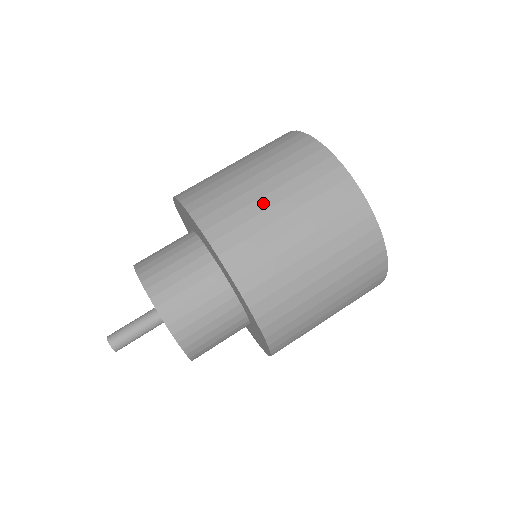
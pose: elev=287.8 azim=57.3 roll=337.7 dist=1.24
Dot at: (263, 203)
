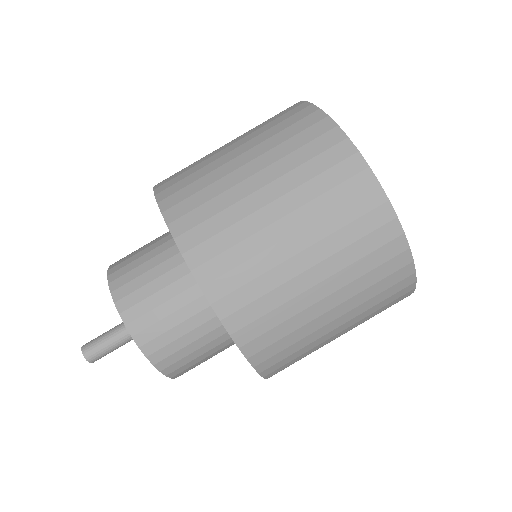
Dot at: (219, 154)
